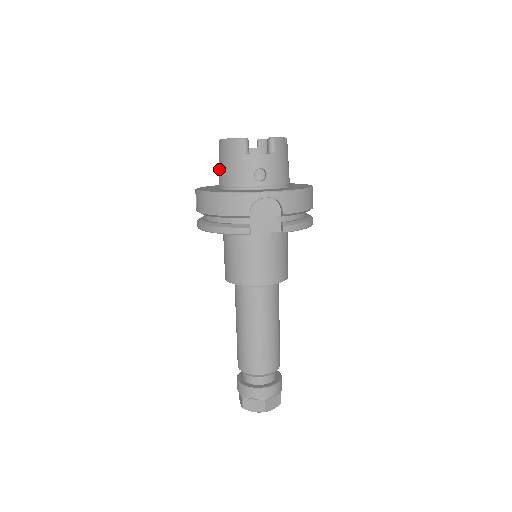
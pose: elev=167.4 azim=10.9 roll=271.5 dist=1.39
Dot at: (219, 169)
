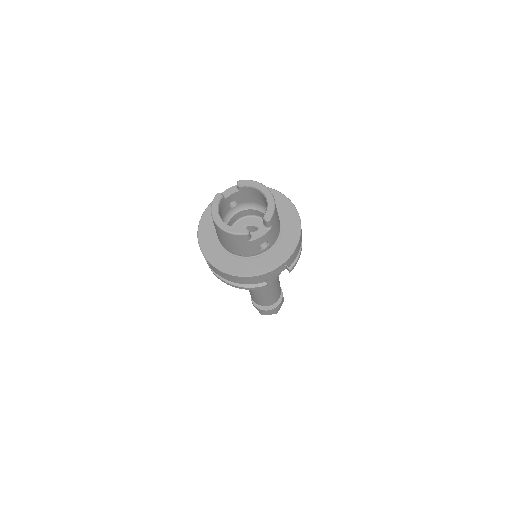
Dot at: (220, 239)
